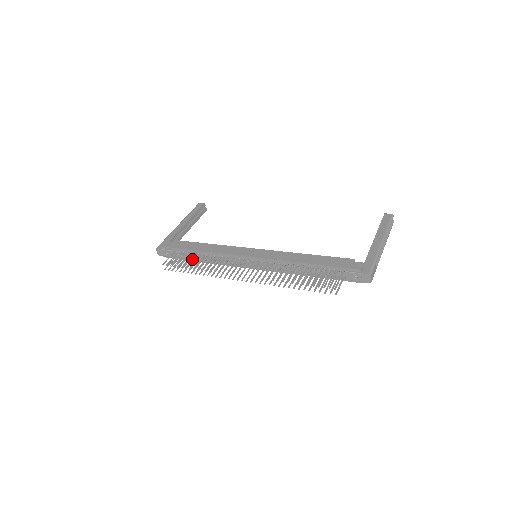
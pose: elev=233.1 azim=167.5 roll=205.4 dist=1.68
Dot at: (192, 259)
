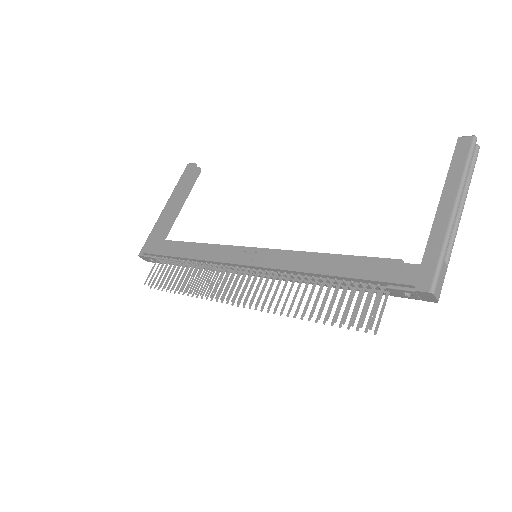
Dot at: (176, 271)
